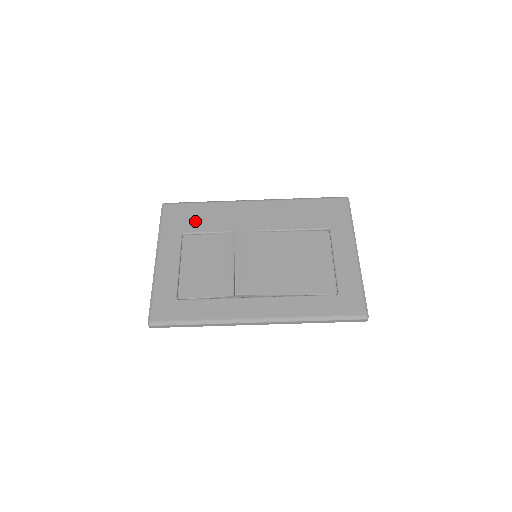
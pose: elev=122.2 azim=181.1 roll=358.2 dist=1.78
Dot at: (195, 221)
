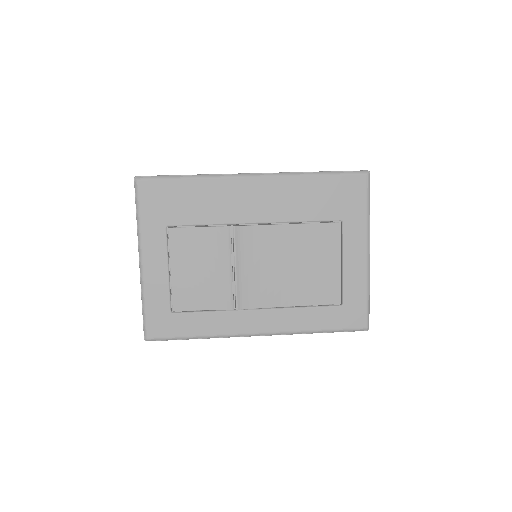
Dot at: (181, 208)
